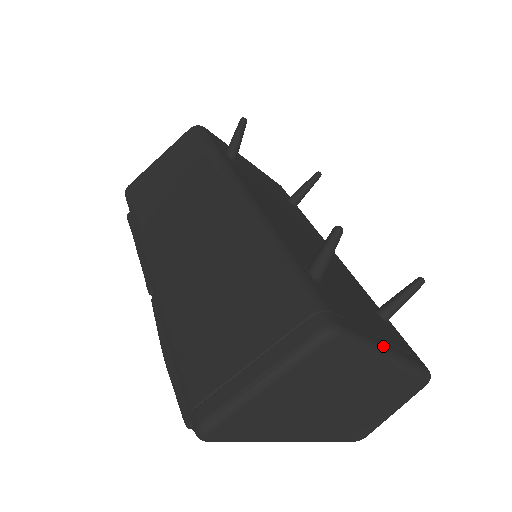
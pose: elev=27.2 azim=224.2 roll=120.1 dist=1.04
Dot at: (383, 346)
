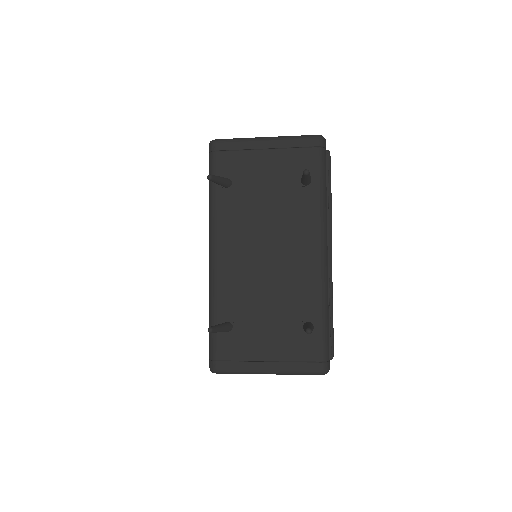
Dot at: (260, 370)
